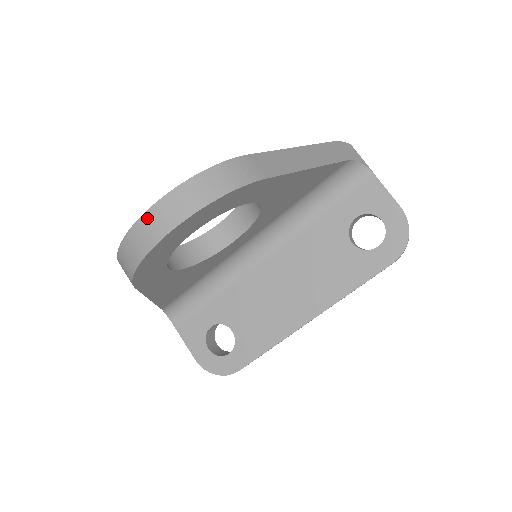
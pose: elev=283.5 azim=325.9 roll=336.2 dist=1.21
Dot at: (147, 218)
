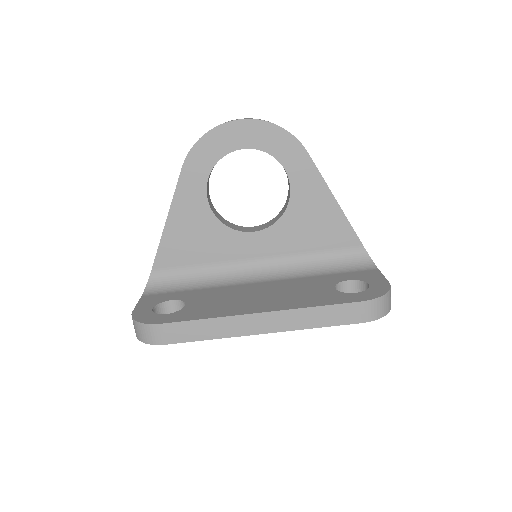
Dot at: occluded
